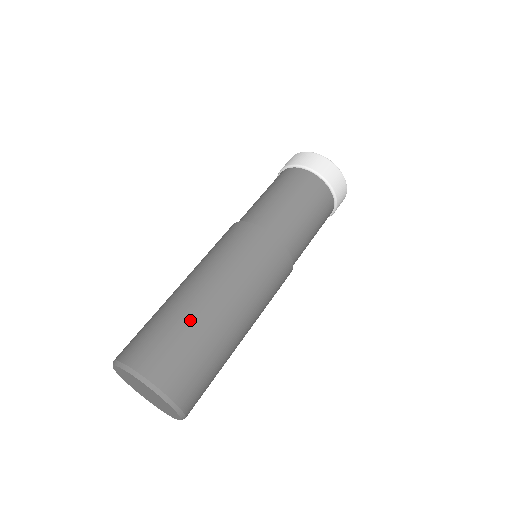
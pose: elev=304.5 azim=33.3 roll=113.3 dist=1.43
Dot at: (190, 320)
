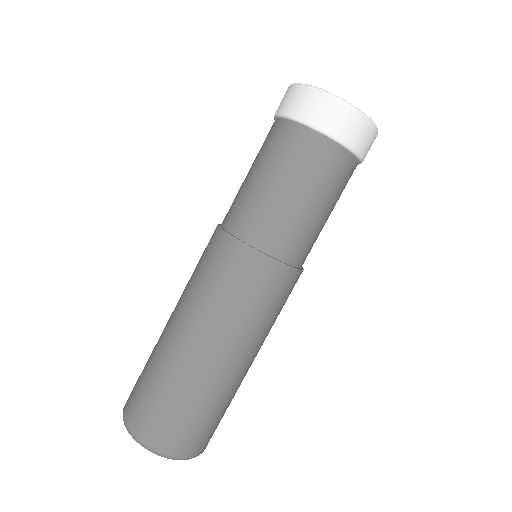
Dot at: (233, 395)
